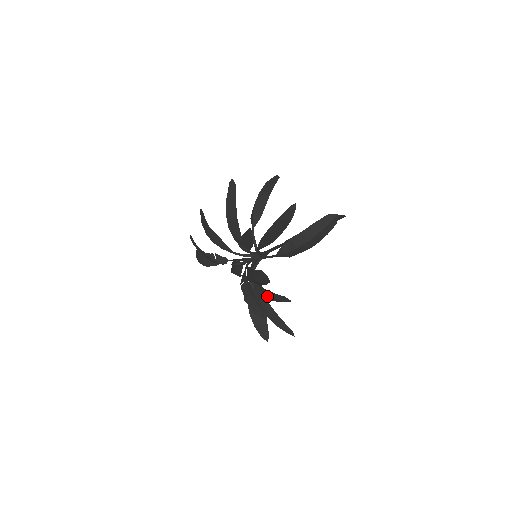
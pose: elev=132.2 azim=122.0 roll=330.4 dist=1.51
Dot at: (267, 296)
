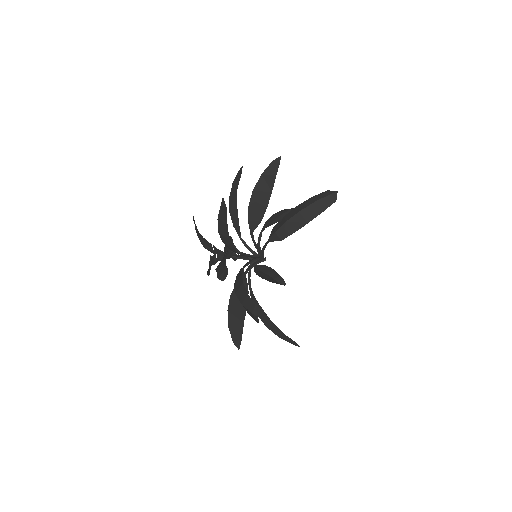
Dot at: (264, 318)
